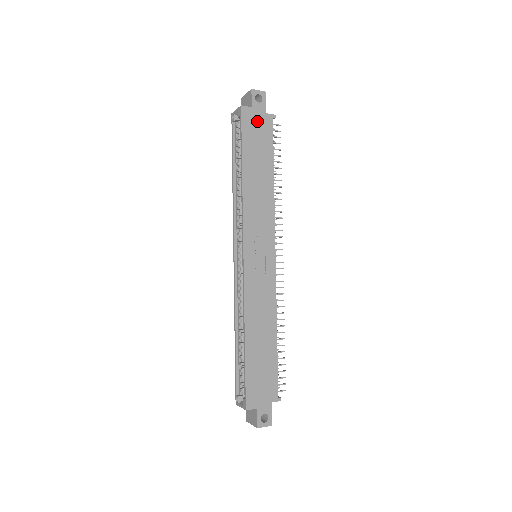
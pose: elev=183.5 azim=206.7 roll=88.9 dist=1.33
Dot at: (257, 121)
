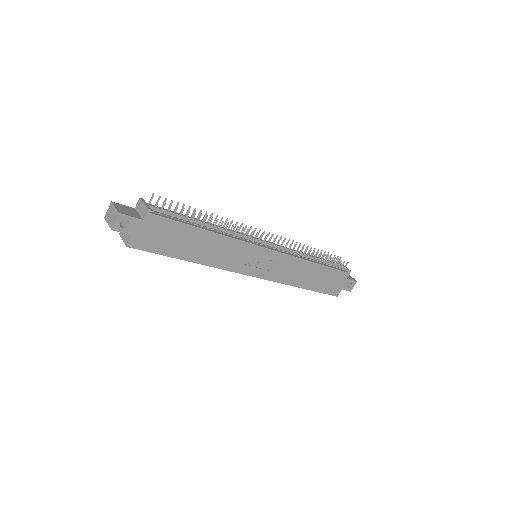
Dot at: (148, 233)
